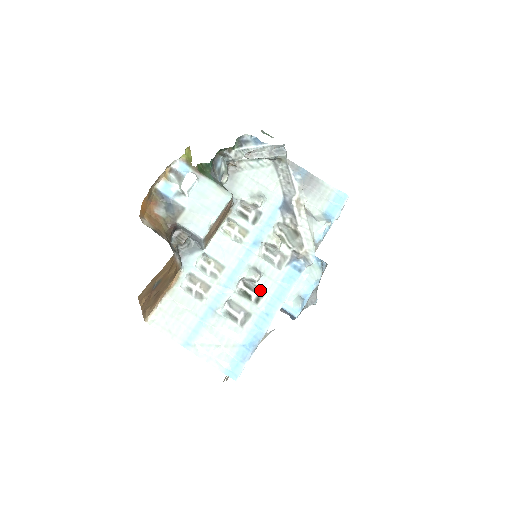
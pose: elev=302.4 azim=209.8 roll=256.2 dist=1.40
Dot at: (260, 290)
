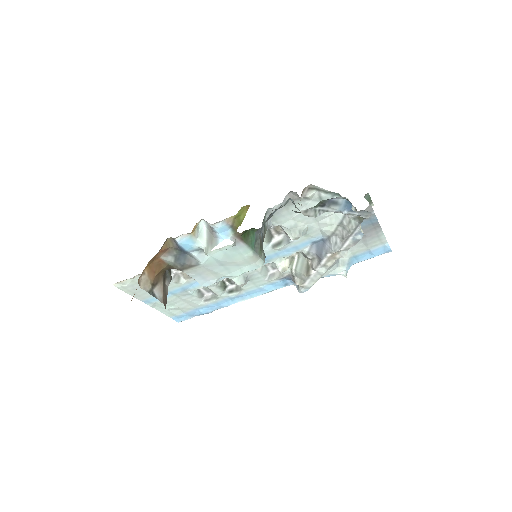
Dot at: occluded
